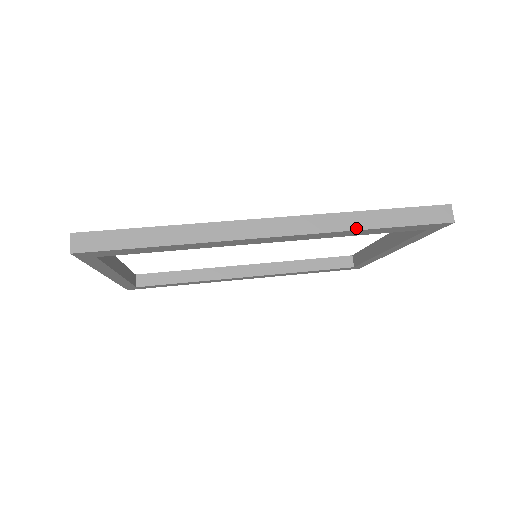
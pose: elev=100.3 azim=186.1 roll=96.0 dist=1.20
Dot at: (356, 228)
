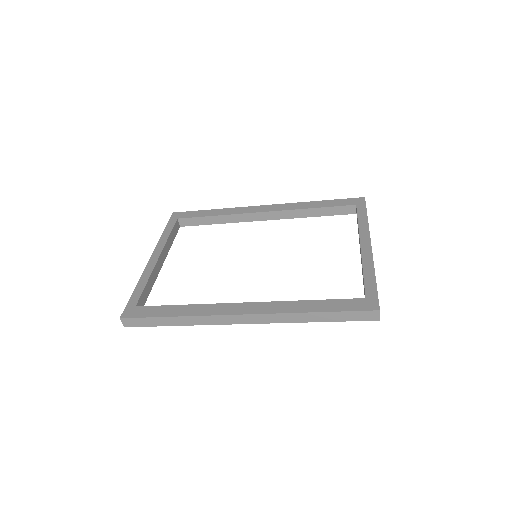
Dot at: (303, 321)
